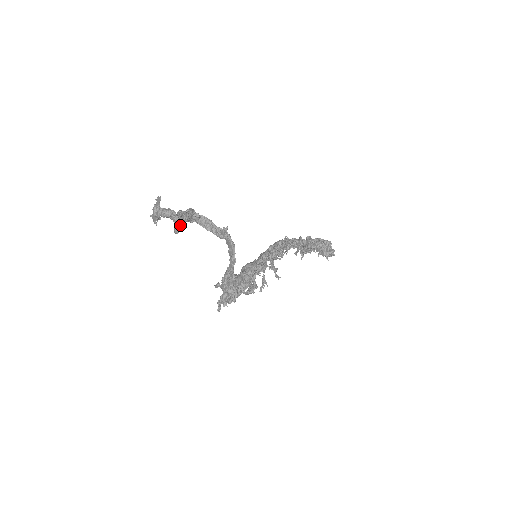
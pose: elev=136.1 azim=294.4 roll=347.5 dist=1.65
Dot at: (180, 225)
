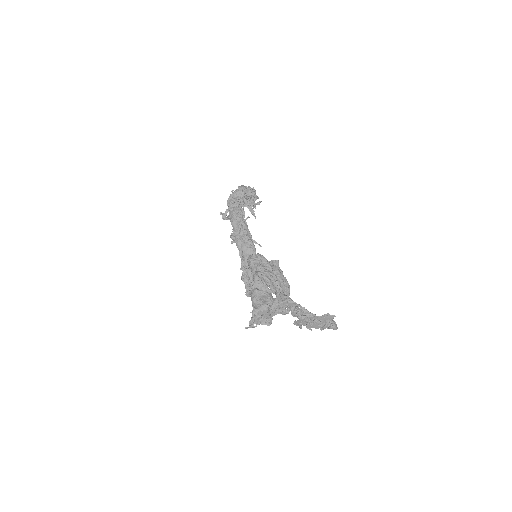
Dot at: occluded
